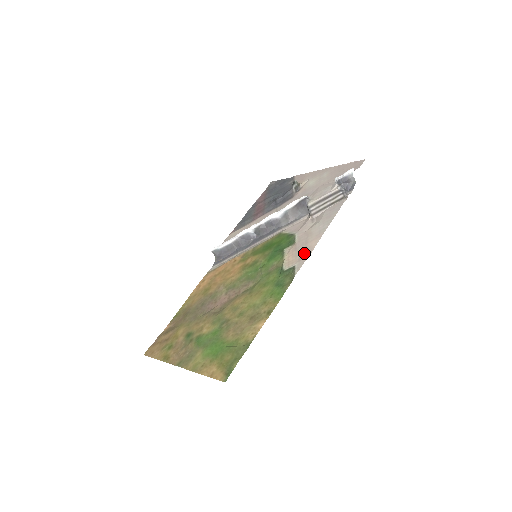
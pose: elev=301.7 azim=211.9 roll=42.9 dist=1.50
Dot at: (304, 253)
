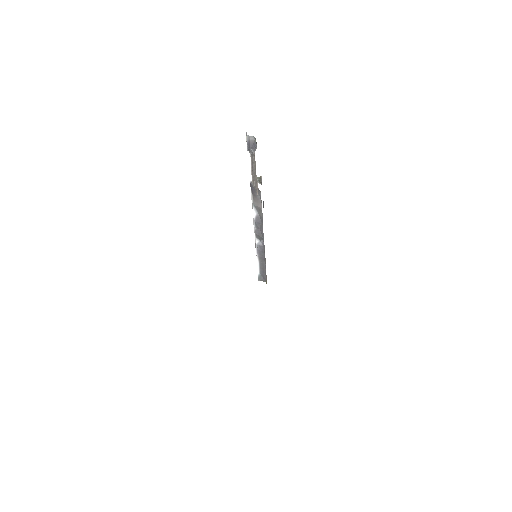
Dot at: occluded
